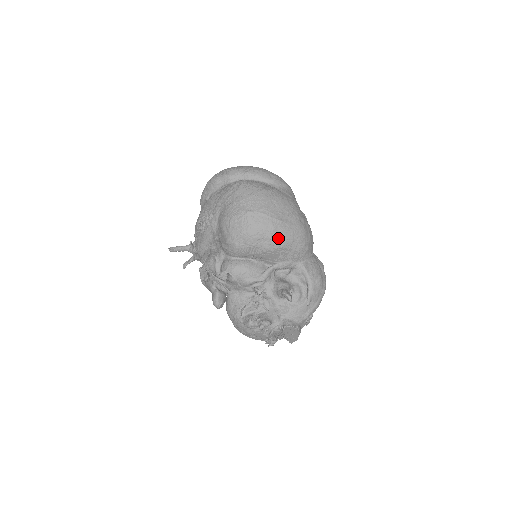
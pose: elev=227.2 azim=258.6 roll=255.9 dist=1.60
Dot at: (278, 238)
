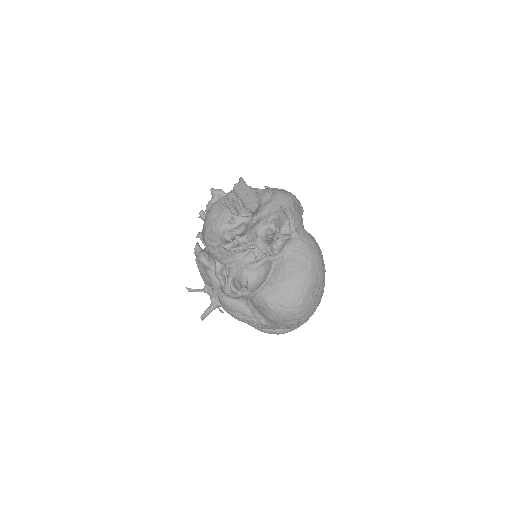
Dot at: occluded
